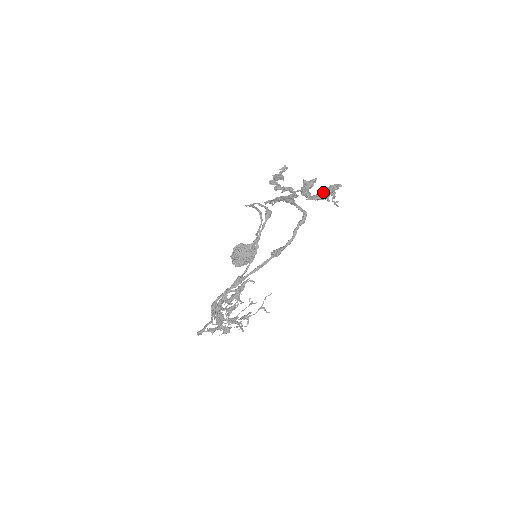
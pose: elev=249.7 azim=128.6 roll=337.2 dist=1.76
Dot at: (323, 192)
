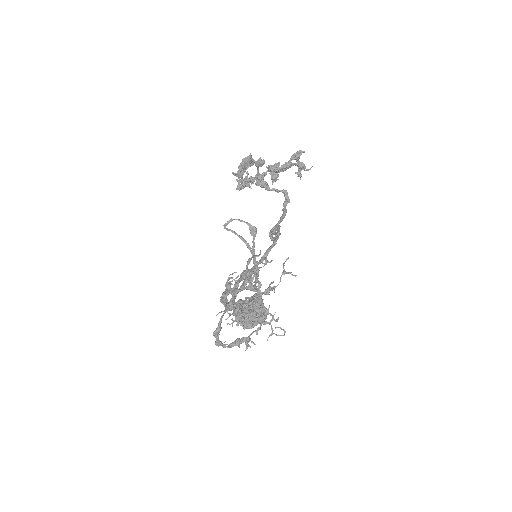
Dot at: (290, 161)
